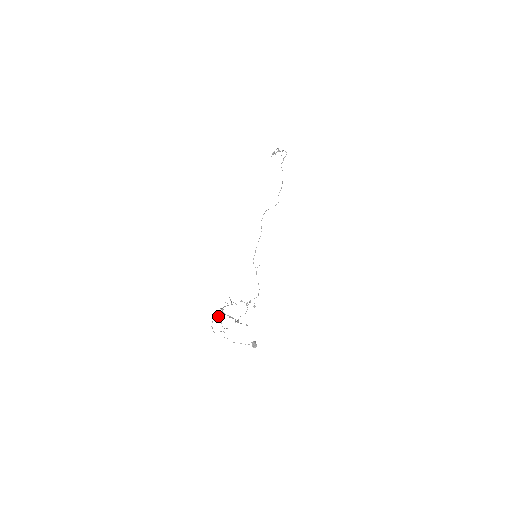
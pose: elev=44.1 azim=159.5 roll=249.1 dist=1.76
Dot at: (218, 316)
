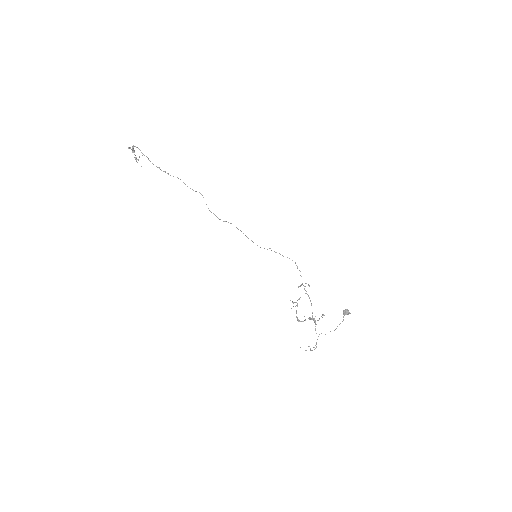
Dot at: occluded
